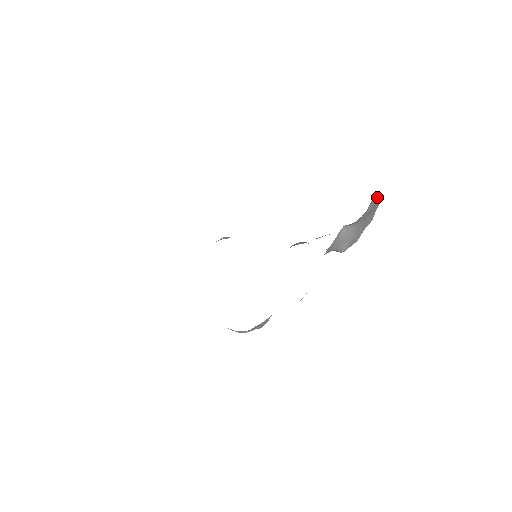
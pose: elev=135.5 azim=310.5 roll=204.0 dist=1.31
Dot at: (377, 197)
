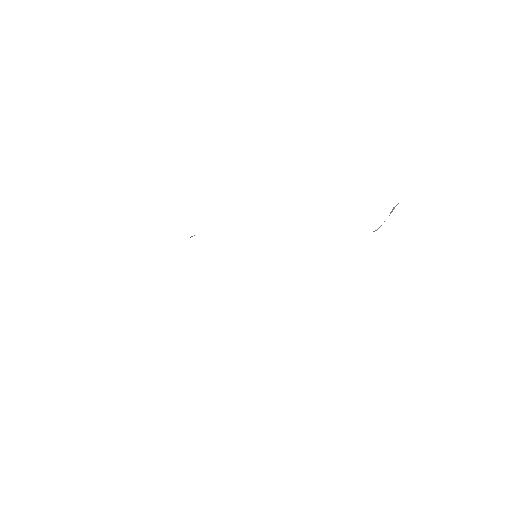
Dot at: occluded
